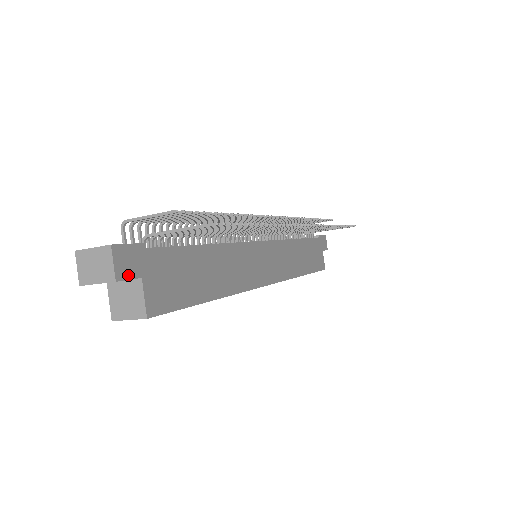
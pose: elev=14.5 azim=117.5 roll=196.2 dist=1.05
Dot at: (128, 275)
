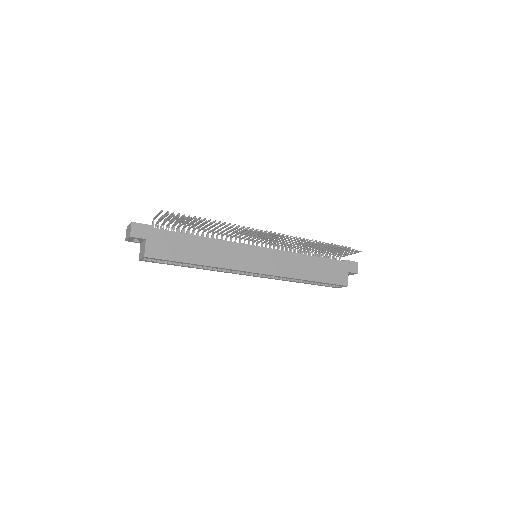
Dot at: (138, 236)
